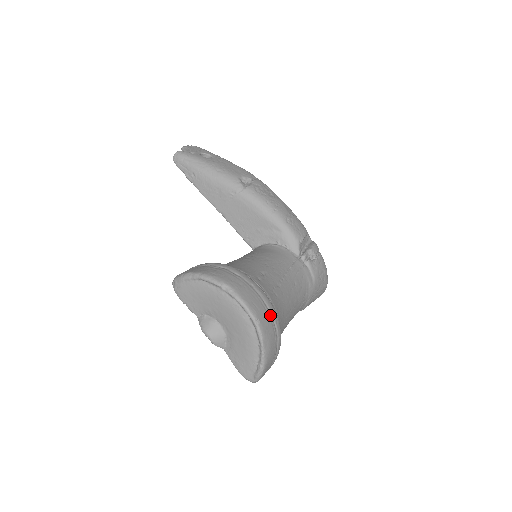
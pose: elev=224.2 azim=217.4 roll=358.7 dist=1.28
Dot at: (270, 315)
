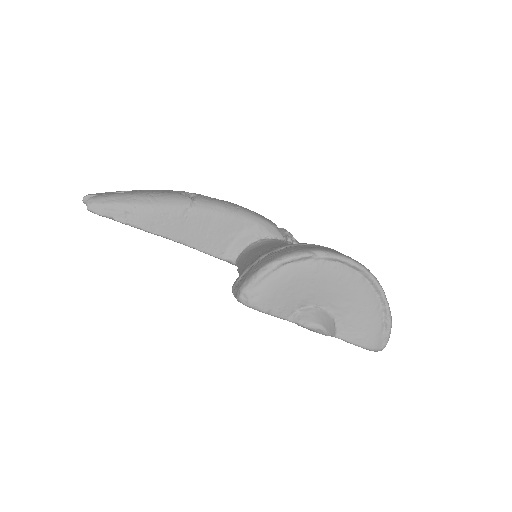
Dot at: occluded
